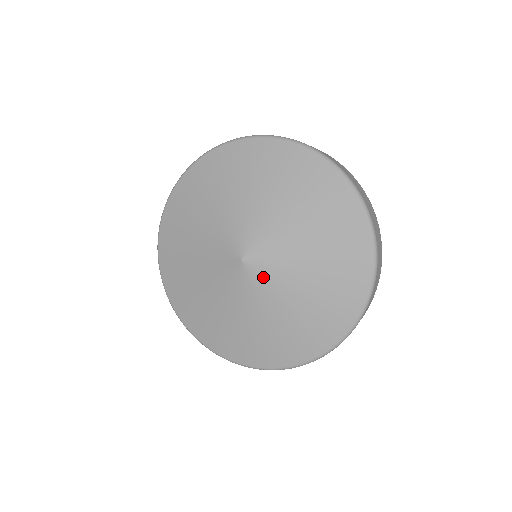
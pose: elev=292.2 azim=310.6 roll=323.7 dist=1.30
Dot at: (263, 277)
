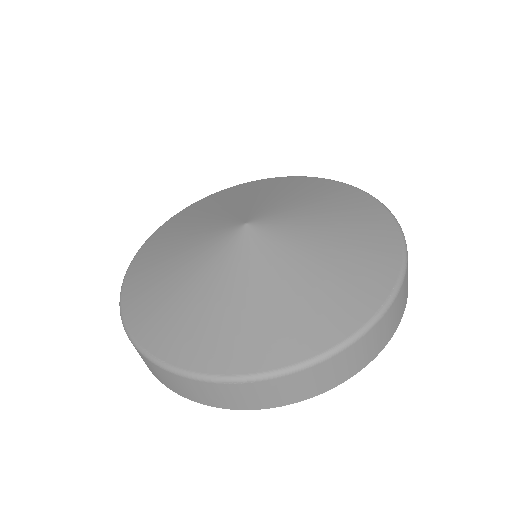
Dot at: (275, 234)
